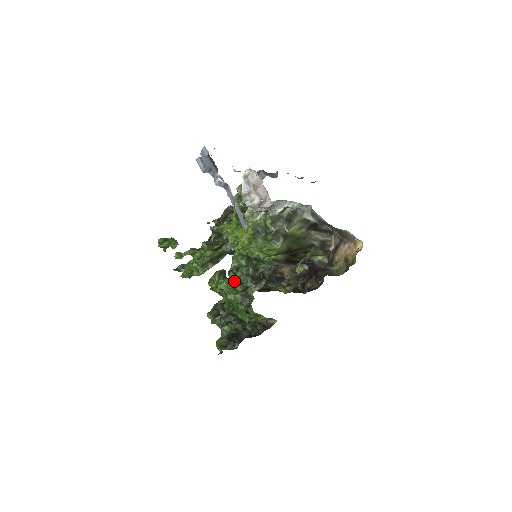
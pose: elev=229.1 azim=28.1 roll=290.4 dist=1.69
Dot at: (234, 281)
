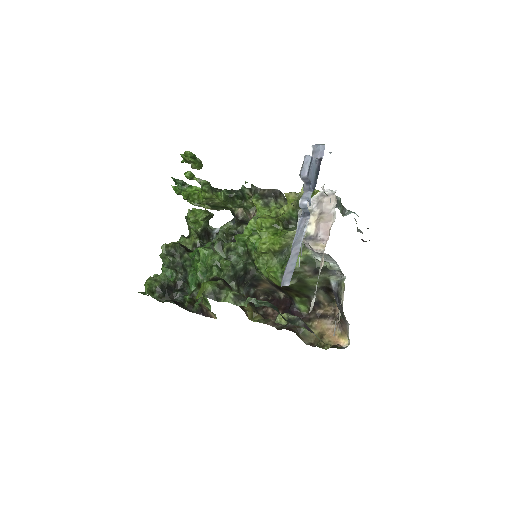
Dot at: (217, 261)
